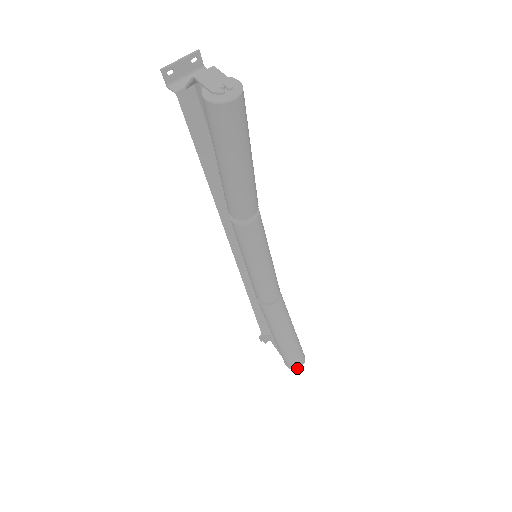
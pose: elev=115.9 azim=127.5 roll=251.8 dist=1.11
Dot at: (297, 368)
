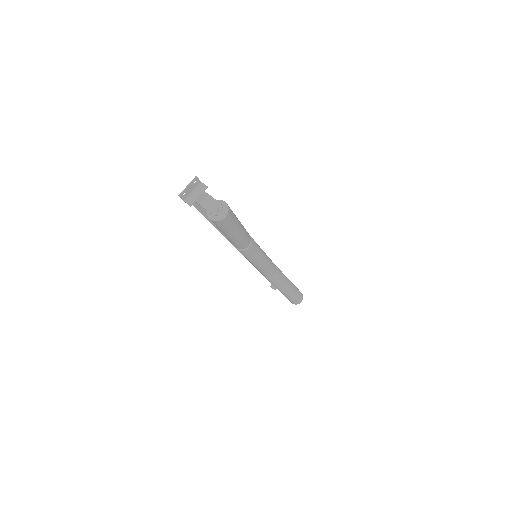
Dot at: (299, 303)
